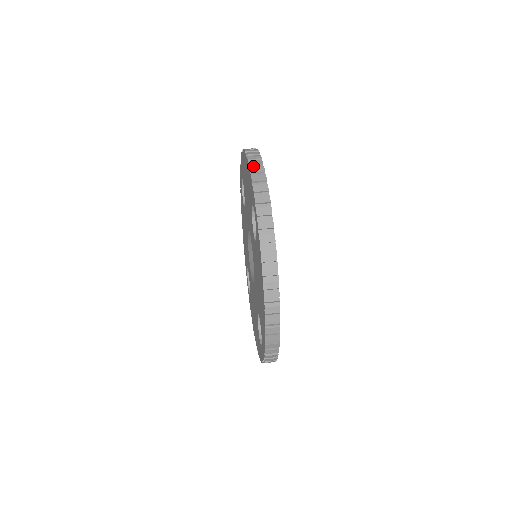
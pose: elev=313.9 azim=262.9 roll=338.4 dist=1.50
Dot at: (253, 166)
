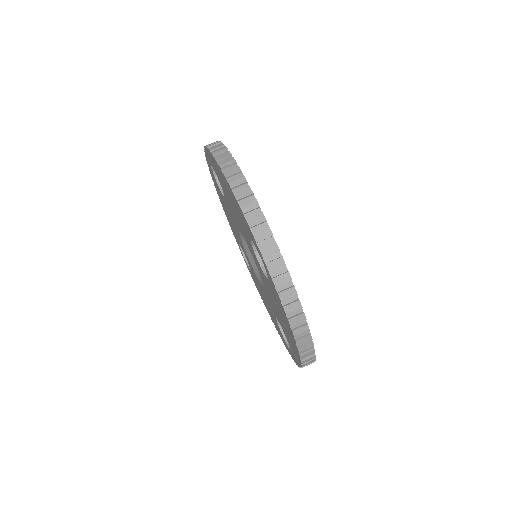
Dot at: (242, 199)
